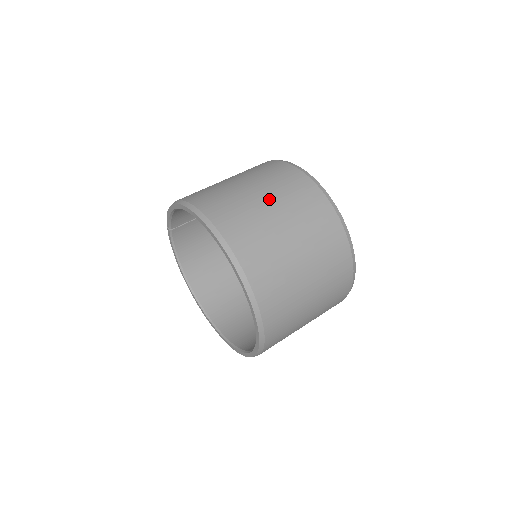
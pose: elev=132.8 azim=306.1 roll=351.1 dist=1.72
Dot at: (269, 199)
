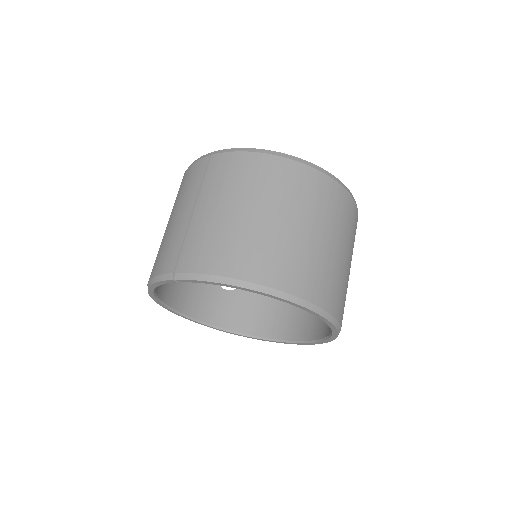
Dot at: (341, 246)
